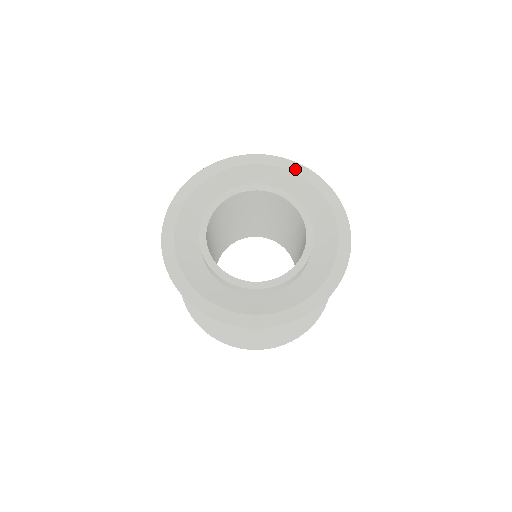
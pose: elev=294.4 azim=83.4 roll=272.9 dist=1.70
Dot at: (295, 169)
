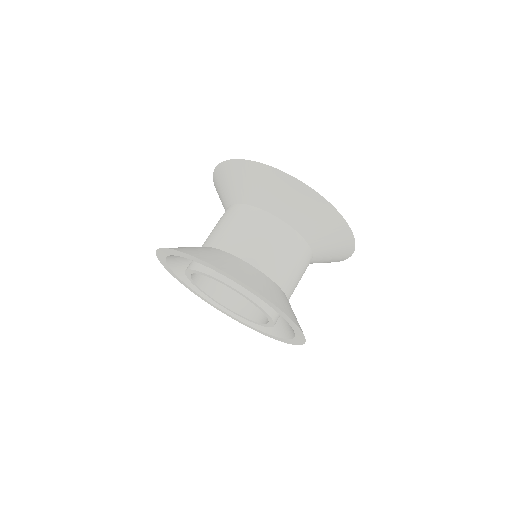
Dot at: (289, 322)
